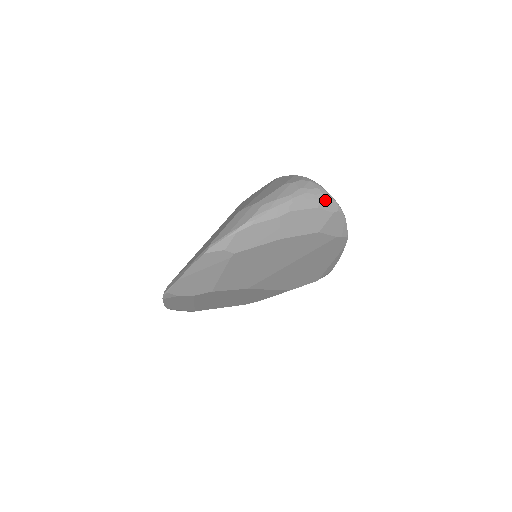
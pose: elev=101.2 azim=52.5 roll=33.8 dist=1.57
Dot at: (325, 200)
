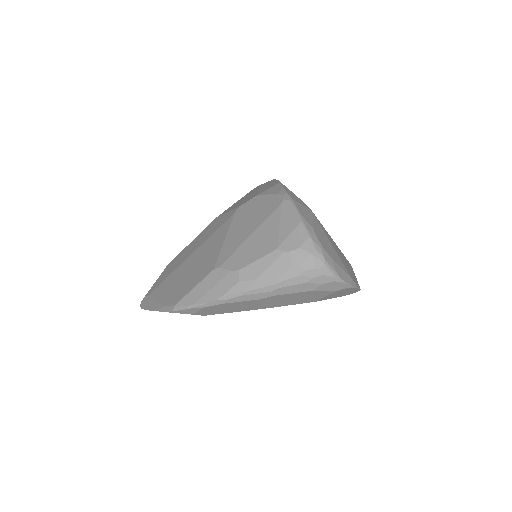
Dot at: (326, 283)
